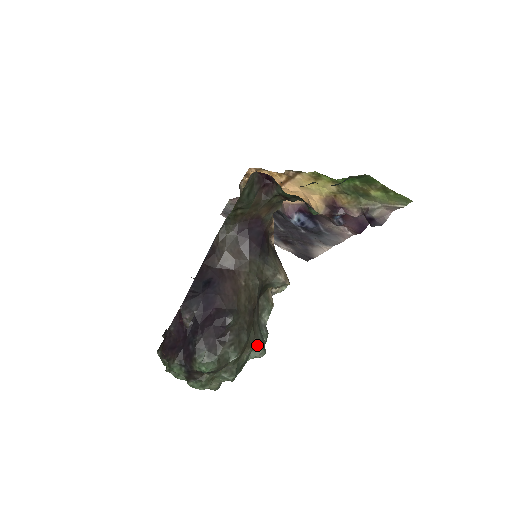
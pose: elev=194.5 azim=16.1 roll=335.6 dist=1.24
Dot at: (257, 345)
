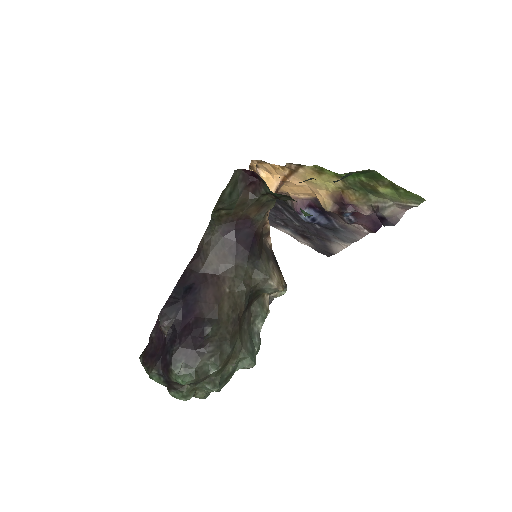
Dot at: (245, 355)
